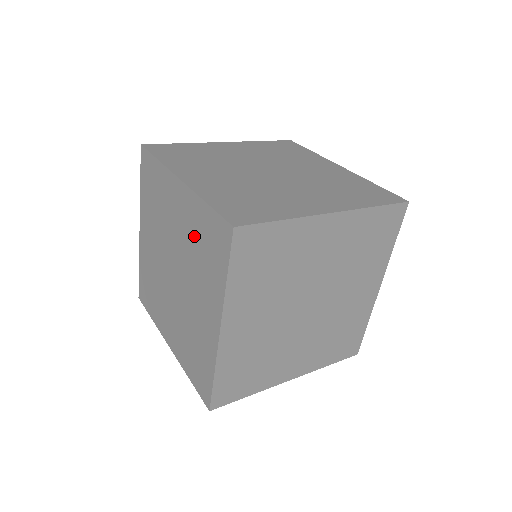
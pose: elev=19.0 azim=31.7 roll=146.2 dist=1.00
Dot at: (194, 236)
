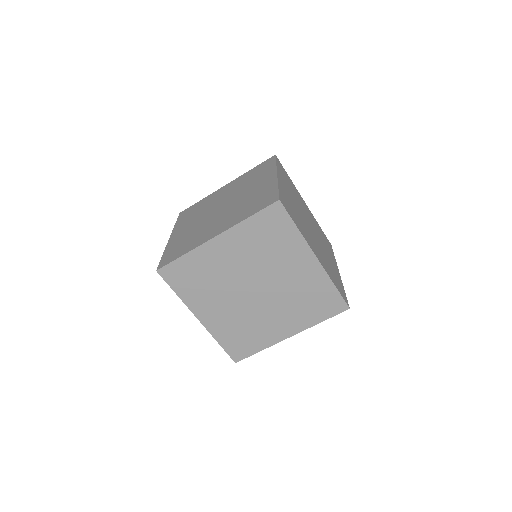
Dot at: occluded
